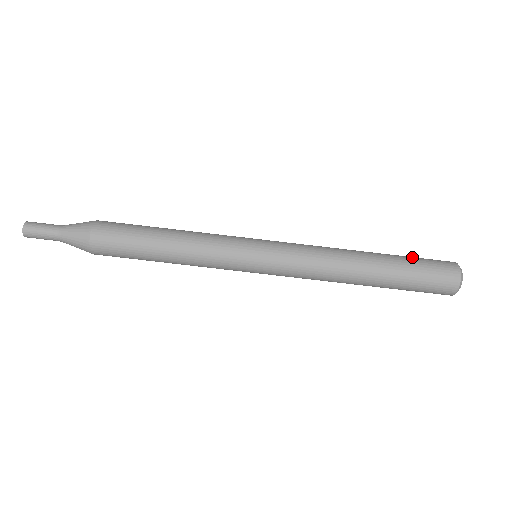
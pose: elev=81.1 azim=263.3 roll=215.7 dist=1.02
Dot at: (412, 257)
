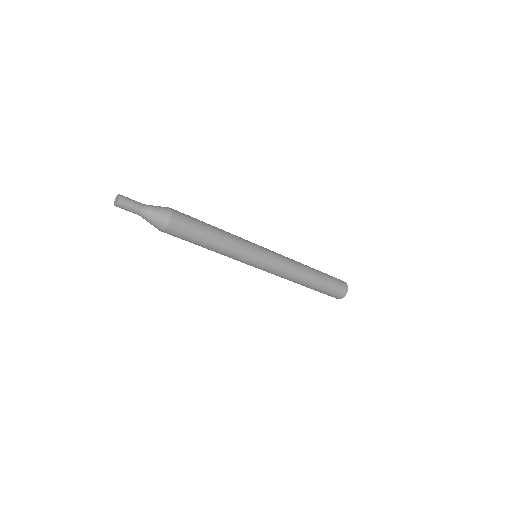
Dot at: (331, 284)
